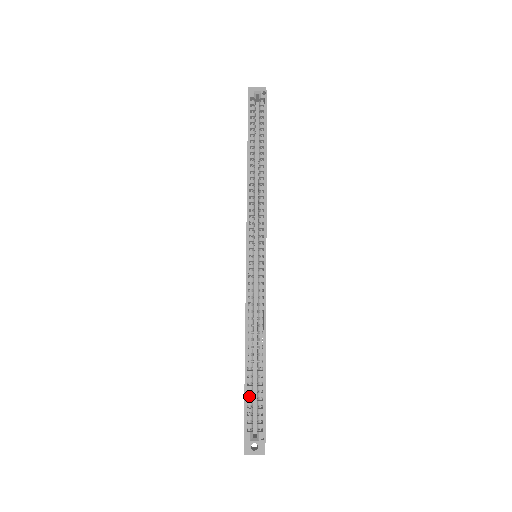
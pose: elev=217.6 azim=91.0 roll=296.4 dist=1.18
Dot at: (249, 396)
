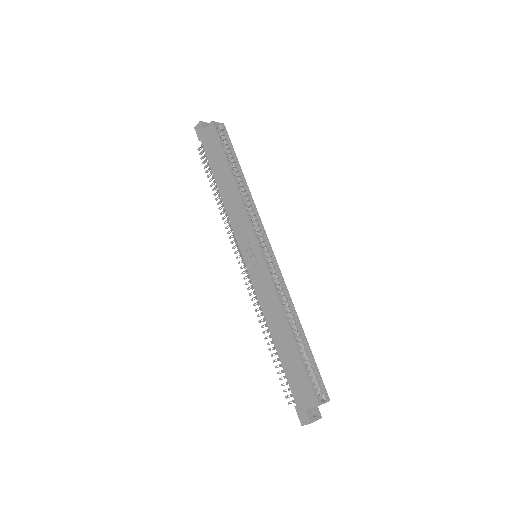
Dot at: (306, 366)
